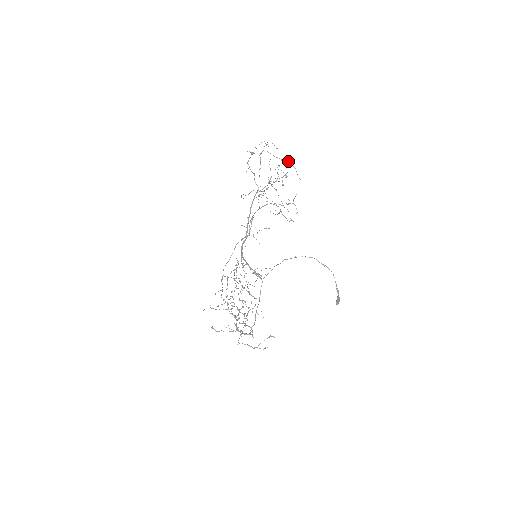
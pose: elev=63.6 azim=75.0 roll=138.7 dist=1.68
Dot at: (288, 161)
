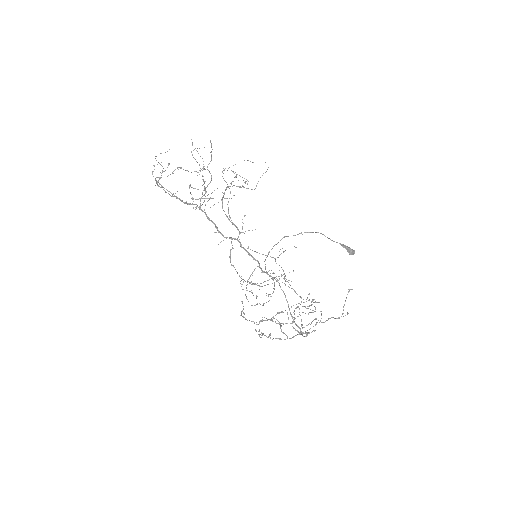
Dot at: occluded
